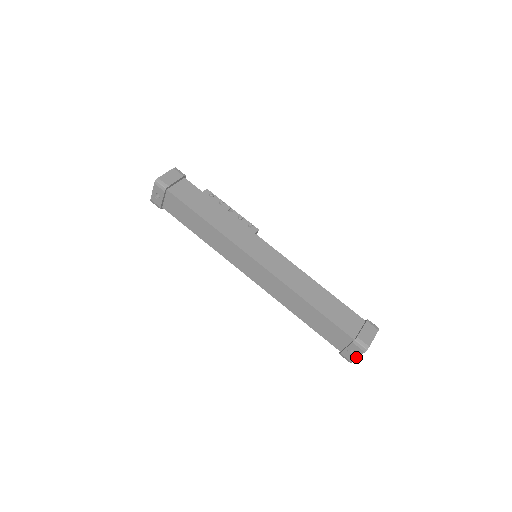
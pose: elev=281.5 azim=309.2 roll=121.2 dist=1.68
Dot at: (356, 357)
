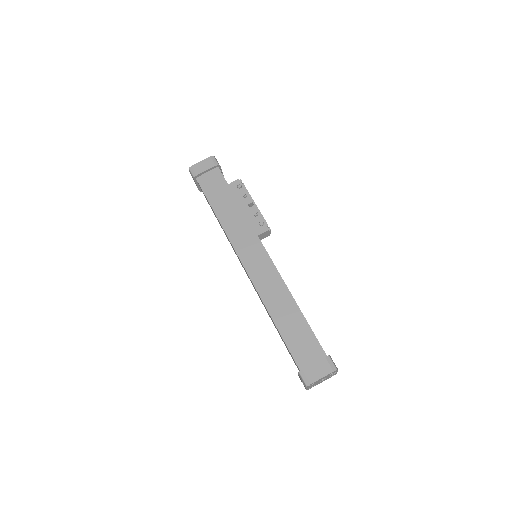
Dot at: (305, 388)
